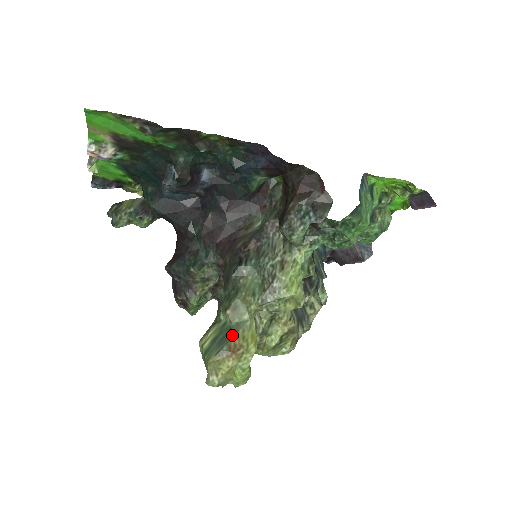
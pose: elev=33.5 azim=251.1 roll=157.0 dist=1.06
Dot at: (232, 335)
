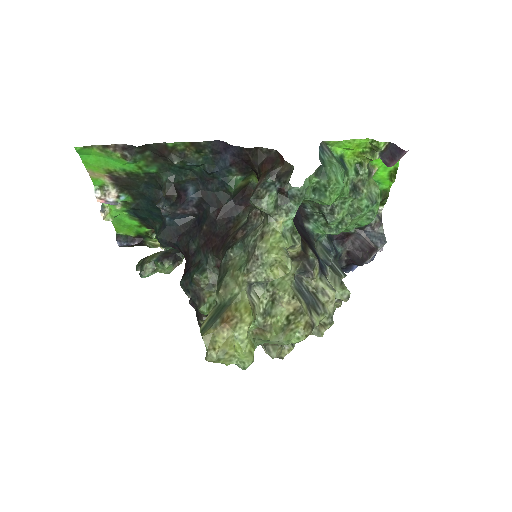
Dot at: (225, 309)
